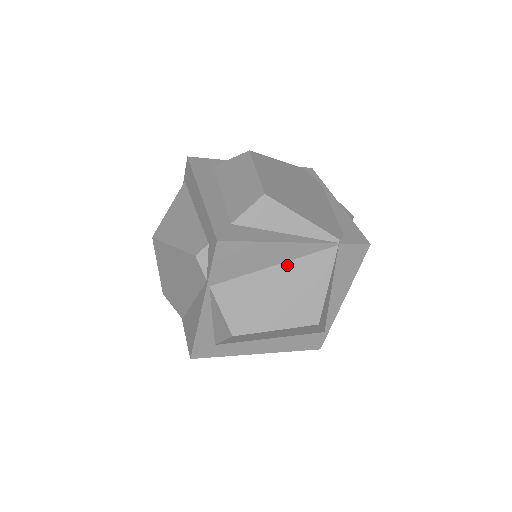
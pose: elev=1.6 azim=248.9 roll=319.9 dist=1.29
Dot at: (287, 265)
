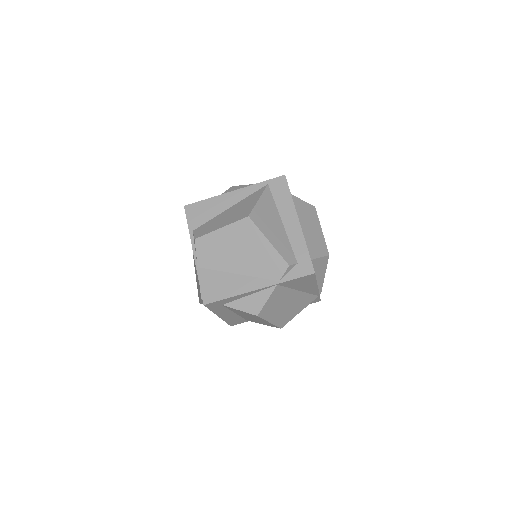
Dot at: (302, 293)
